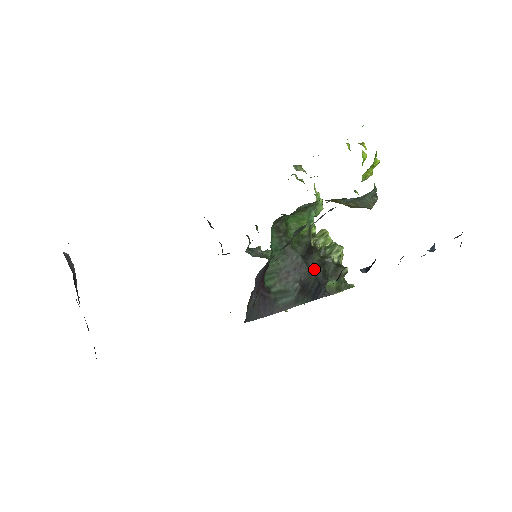
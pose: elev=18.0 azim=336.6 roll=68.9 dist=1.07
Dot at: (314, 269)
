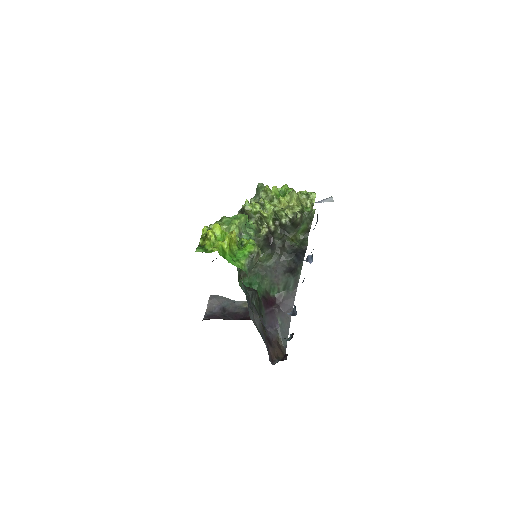
Dot at: (284, 251)
